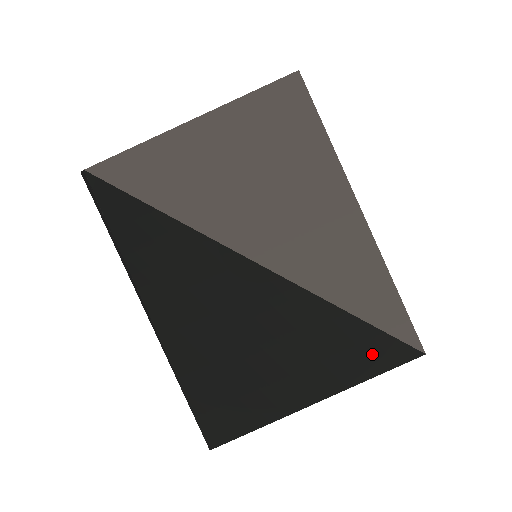
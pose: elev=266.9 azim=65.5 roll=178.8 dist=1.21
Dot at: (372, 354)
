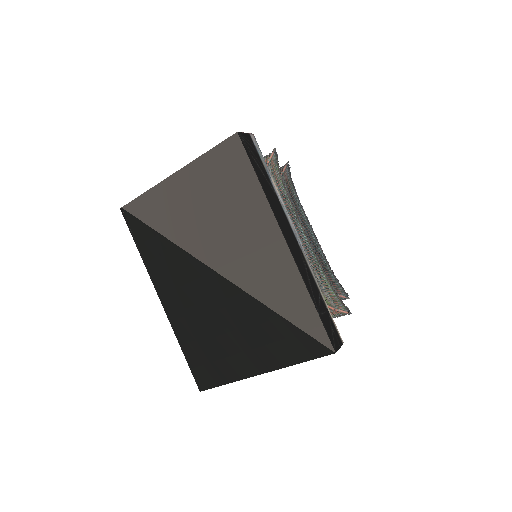
Dot at: (296, 347)
